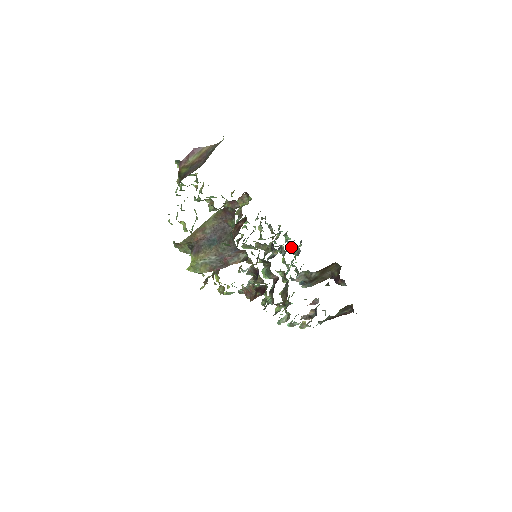
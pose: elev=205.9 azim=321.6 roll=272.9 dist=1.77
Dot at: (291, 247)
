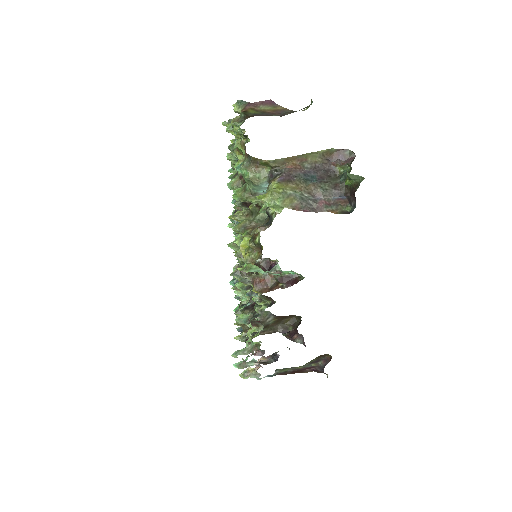
Dot at: occluded
